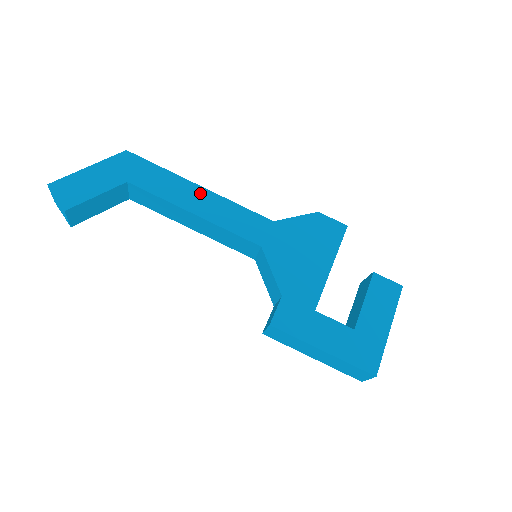
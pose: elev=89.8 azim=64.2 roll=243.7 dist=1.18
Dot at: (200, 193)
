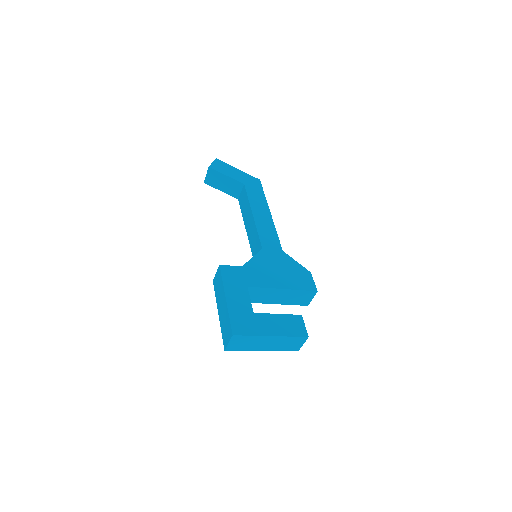
Dot at: (267, 213)
